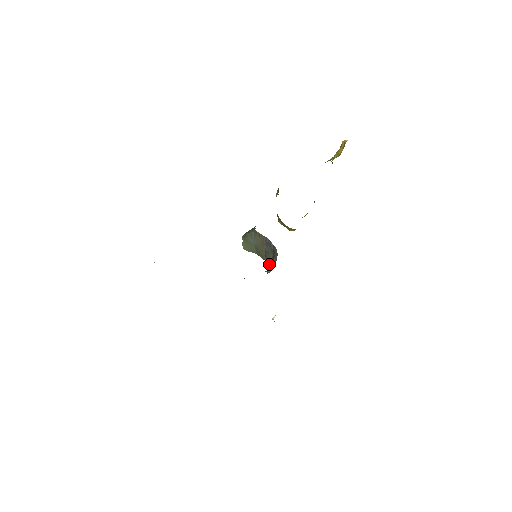
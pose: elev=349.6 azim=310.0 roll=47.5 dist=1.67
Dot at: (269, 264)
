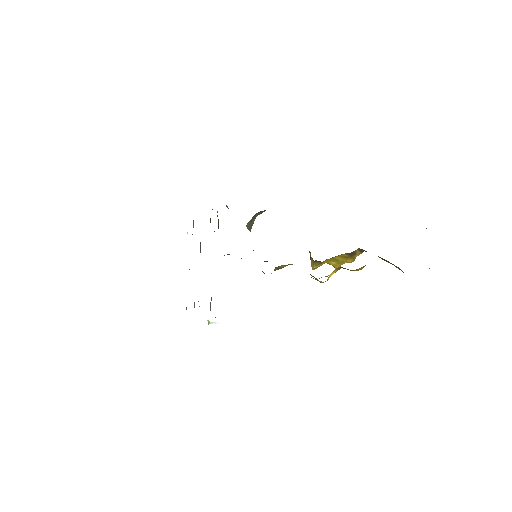
Dot at: occluded
